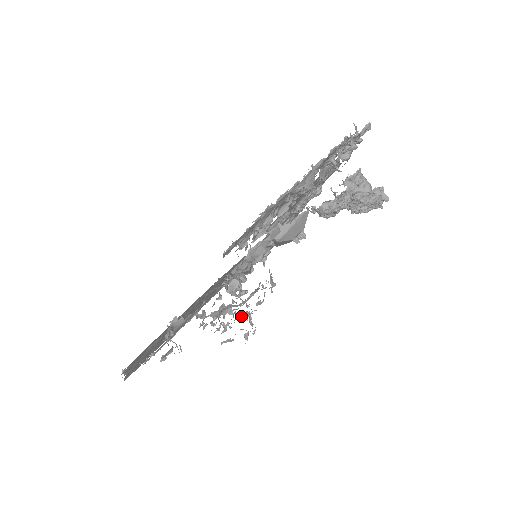
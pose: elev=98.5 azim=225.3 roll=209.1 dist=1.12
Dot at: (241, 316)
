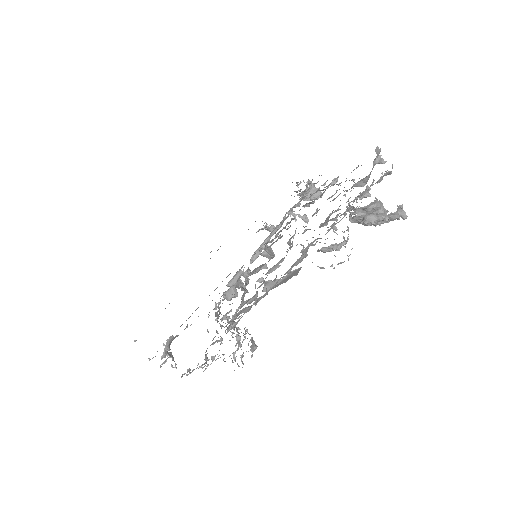
Dot at: occluded
